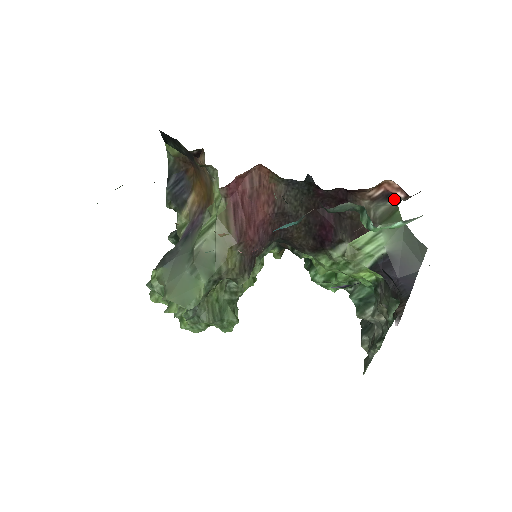
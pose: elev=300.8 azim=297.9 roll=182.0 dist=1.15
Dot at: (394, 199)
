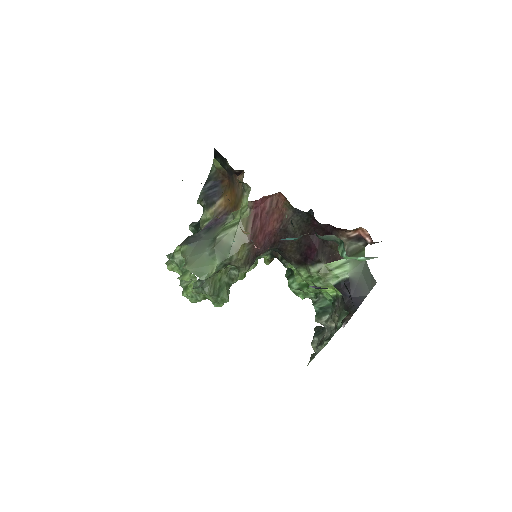
Dot at: (363, 242)
